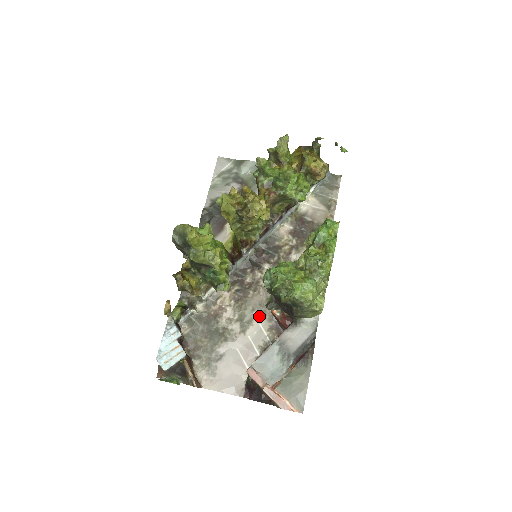
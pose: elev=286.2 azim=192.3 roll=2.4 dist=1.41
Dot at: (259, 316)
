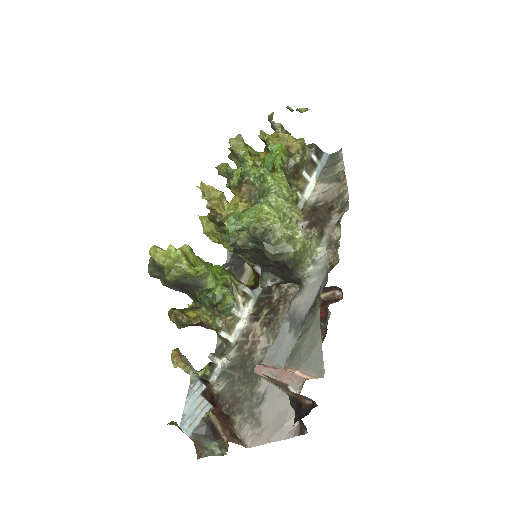
Dot at: occluded
